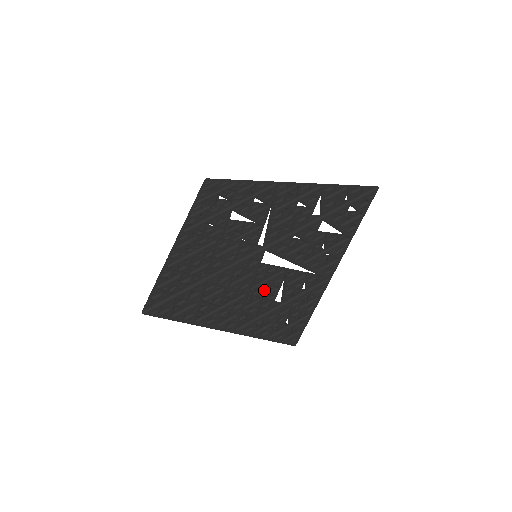
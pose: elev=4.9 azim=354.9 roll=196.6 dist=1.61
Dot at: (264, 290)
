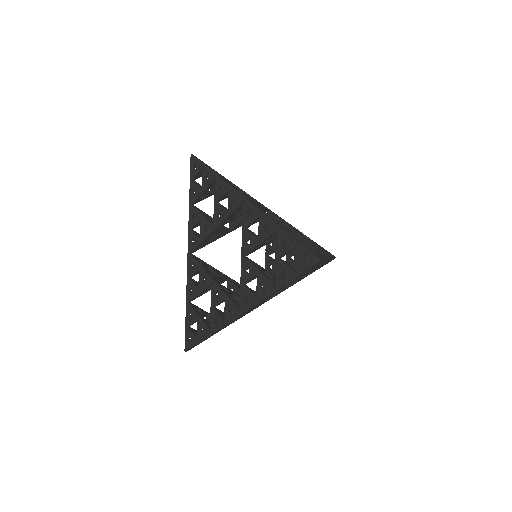
Dot at: occluded
